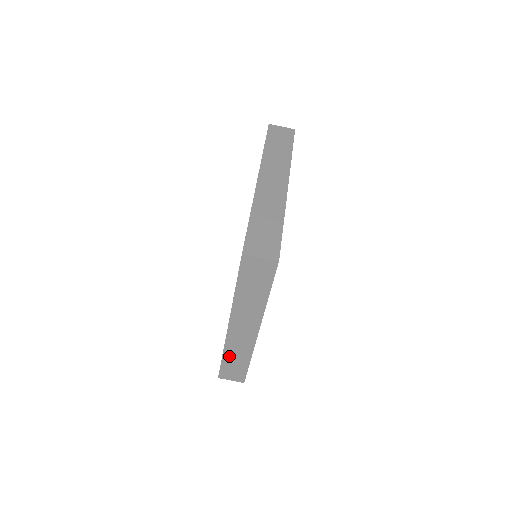
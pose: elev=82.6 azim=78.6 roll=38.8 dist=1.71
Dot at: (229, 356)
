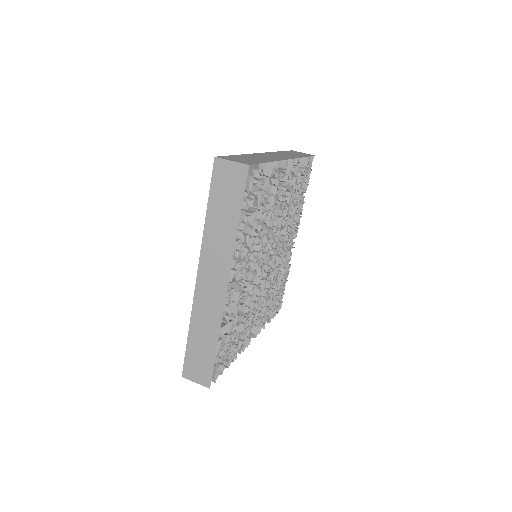
Dot at: (196, 332)
